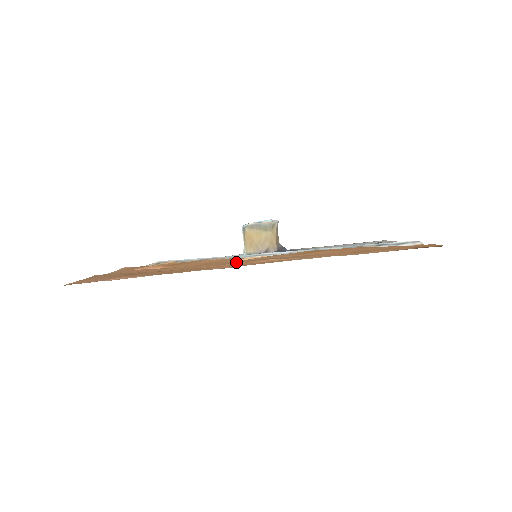
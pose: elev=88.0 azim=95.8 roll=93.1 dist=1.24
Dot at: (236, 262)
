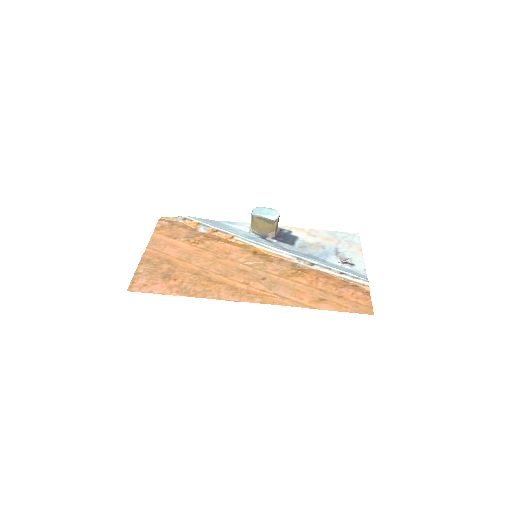
Dot at: (240, 274)
